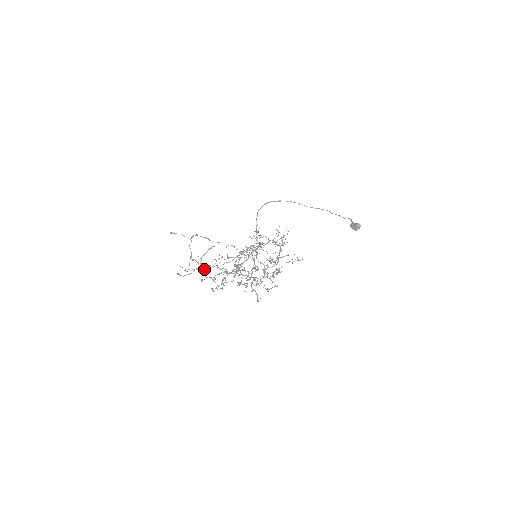
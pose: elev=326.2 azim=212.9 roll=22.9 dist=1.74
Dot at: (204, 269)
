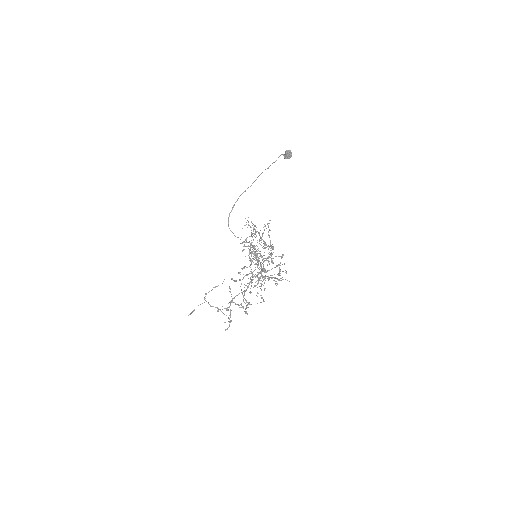
Dot at: (229, 307)
